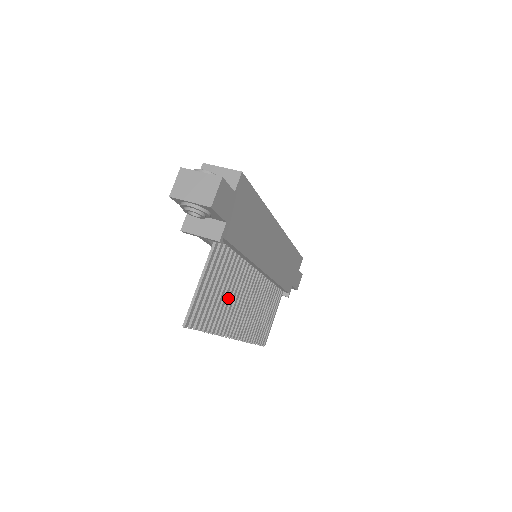
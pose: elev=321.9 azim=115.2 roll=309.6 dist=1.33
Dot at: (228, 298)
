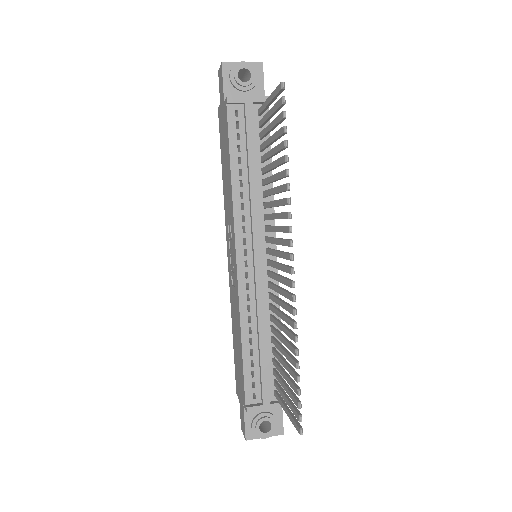
Dot at: occluded
